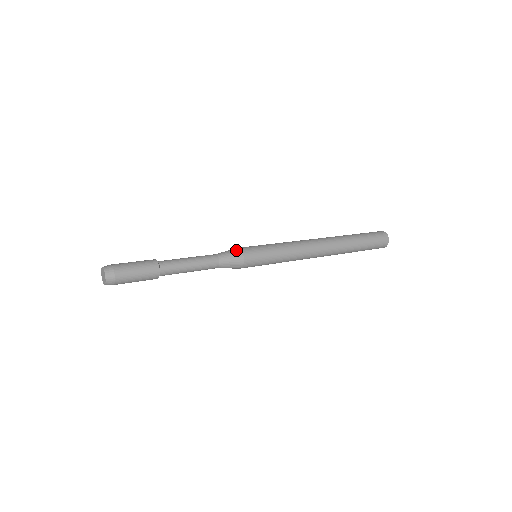
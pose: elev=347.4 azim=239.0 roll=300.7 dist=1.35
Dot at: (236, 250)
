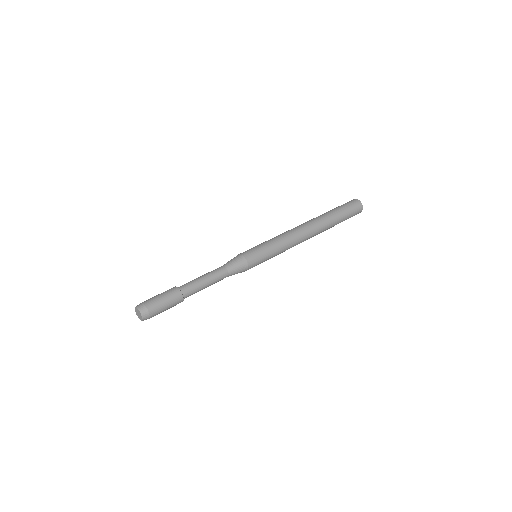
Dot at: (239, 257)
